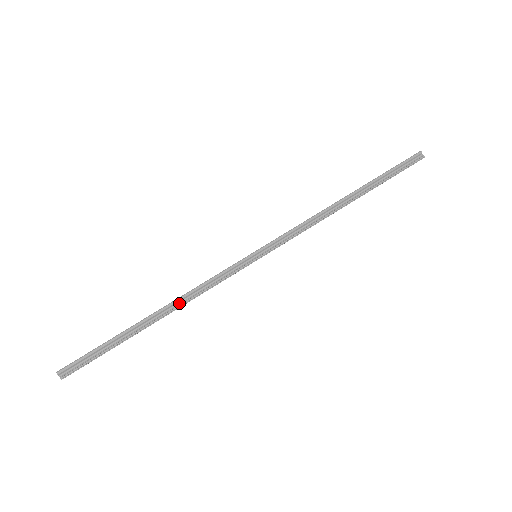
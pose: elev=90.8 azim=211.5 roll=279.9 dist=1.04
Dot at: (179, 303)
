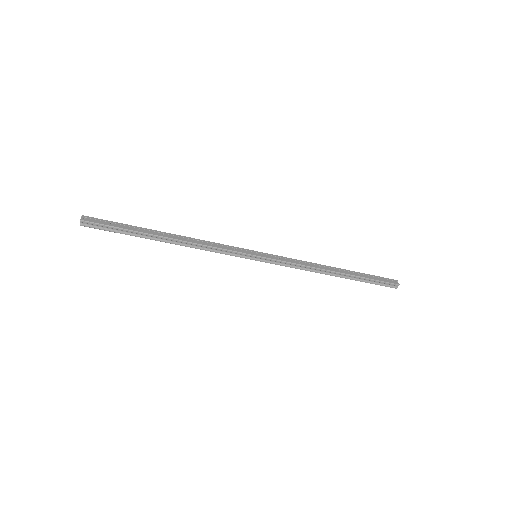
Dot at: (188, 244)
